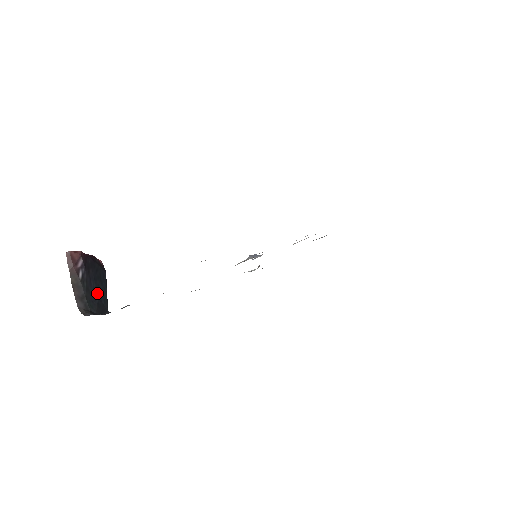
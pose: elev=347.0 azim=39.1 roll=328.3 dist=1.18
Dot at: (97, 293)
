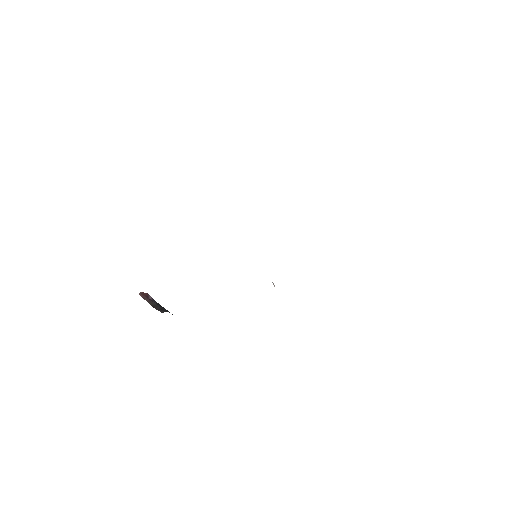
Dot at: occluded
